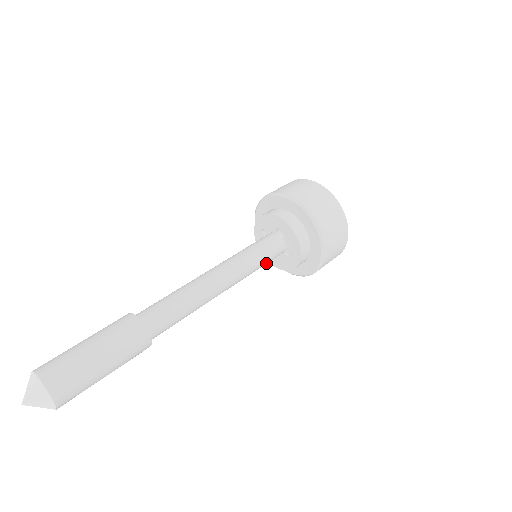
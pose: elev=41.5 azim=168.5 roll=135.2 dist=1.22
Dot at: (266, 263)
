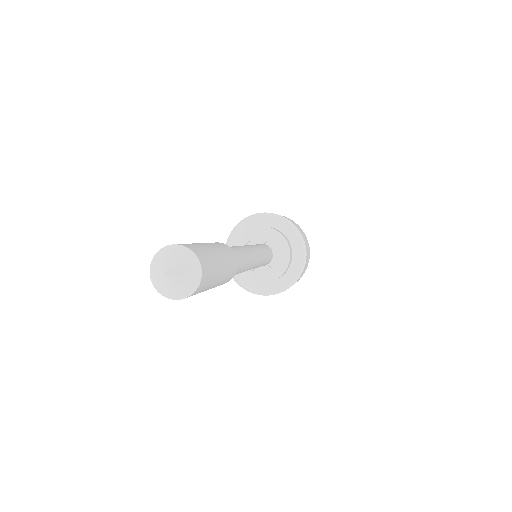
Dot at: (263, 264)
